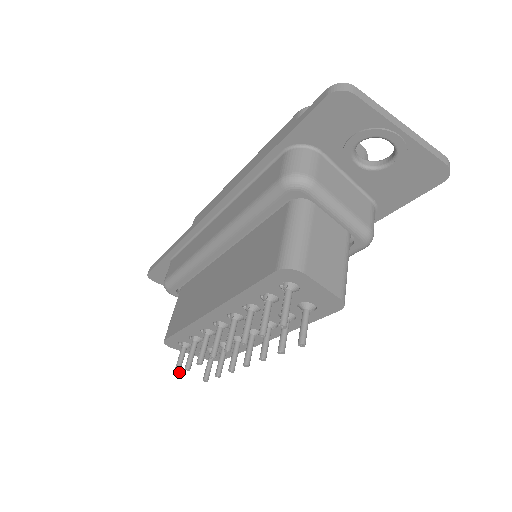
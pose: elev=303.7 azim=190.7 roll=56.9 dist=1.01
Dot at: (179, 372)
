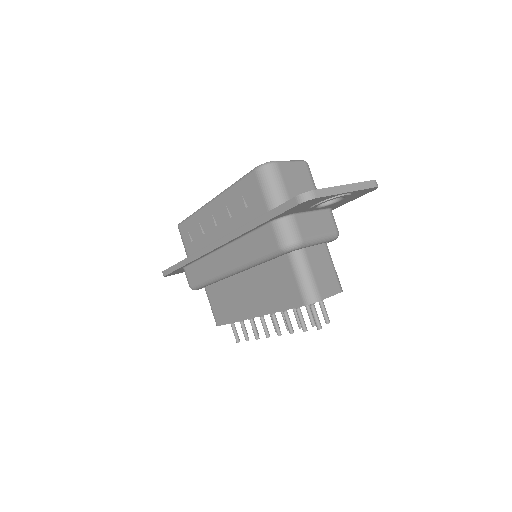
Dot at: (239, 340)
